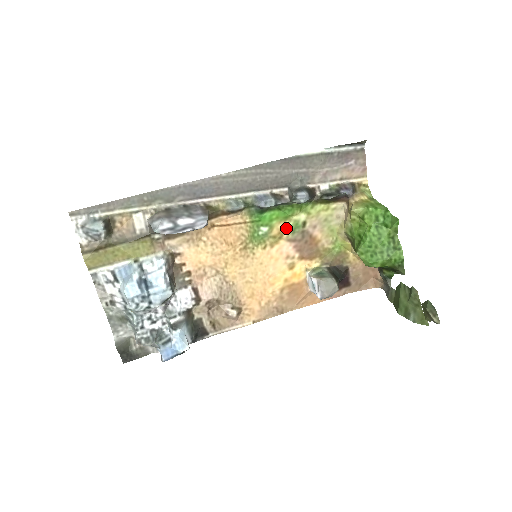
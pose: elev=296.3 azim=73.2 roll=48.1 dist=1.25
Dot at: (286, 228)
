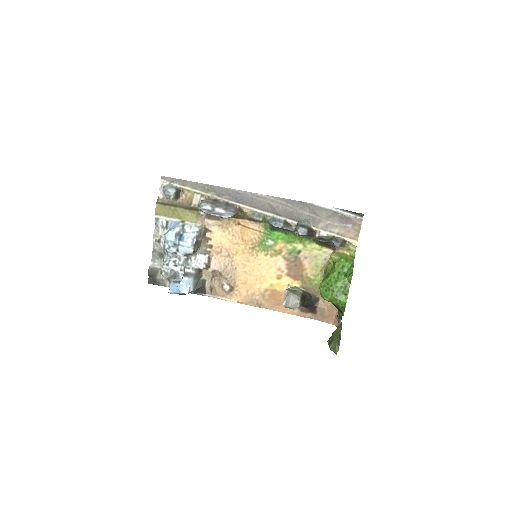
Dot at: (286, 249)
